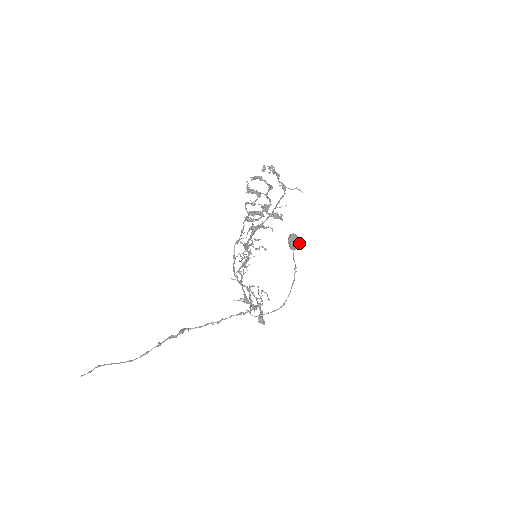
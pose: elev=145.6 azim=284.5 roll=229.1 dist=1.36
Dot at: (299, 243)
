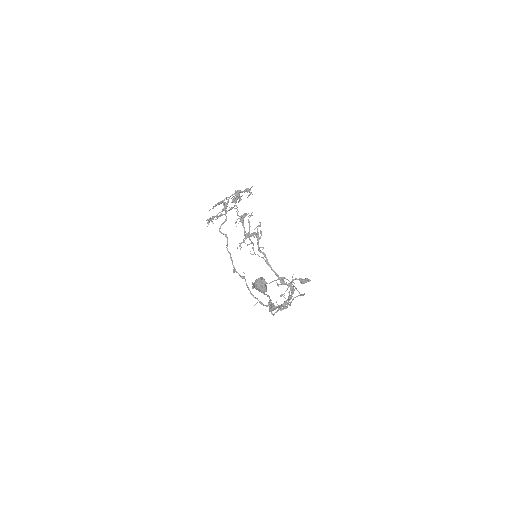
Dot at: occluded
